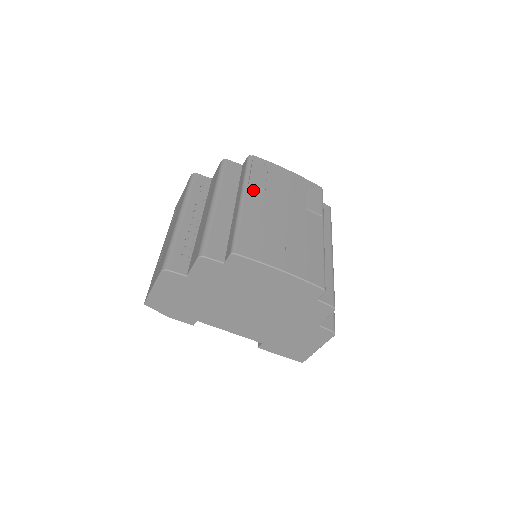
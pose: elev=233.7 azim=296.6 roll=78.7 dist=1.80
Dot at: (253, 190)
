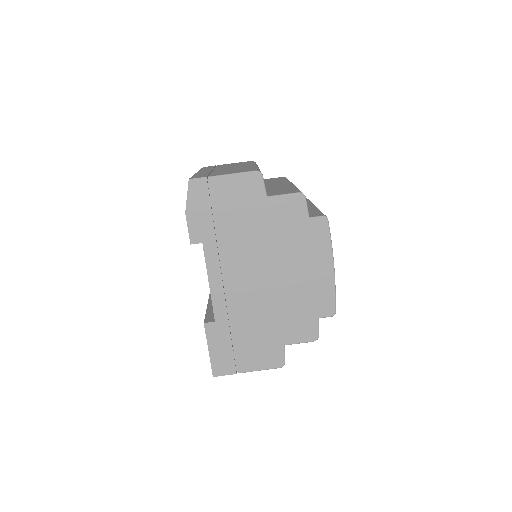
Dot at: occluded
